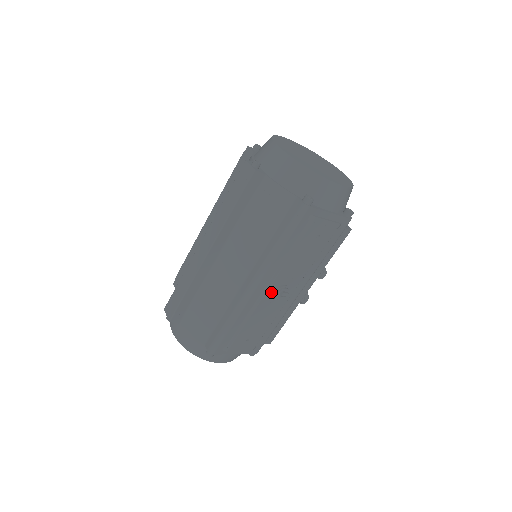
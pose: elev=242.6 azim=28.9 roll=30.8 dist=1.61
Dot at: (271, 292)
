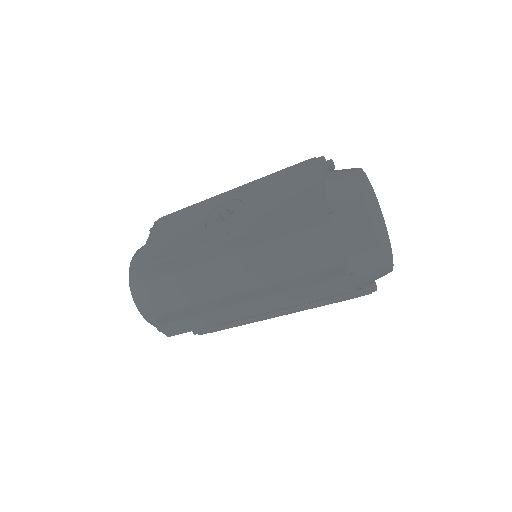
Dot at: occluded
